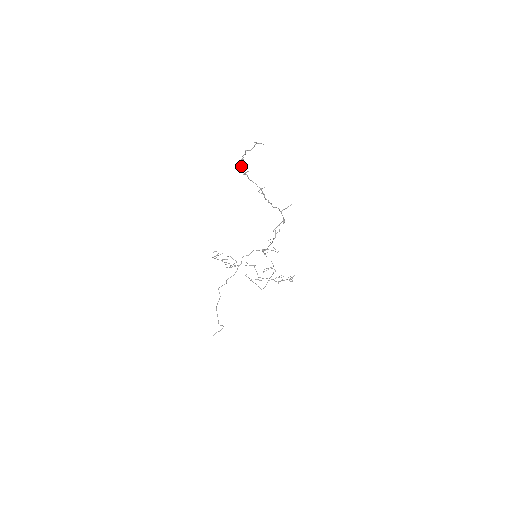
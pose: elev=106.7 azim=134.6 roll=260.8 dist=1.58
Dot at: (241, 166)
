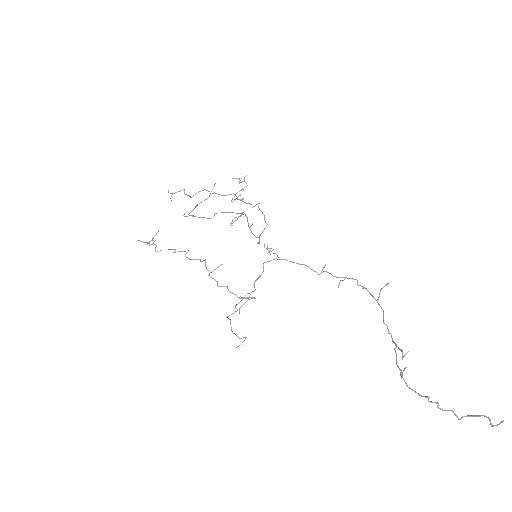
Dot at: occluded
